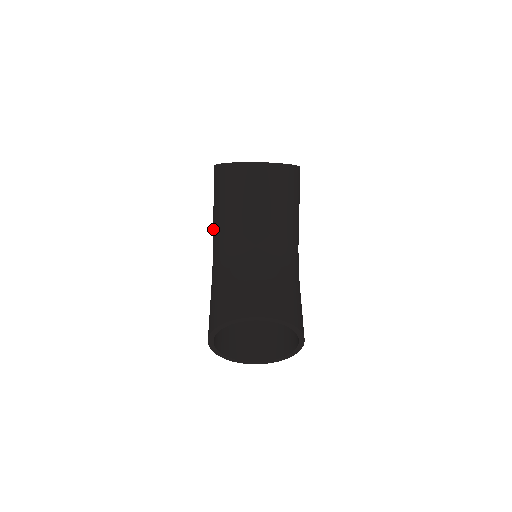
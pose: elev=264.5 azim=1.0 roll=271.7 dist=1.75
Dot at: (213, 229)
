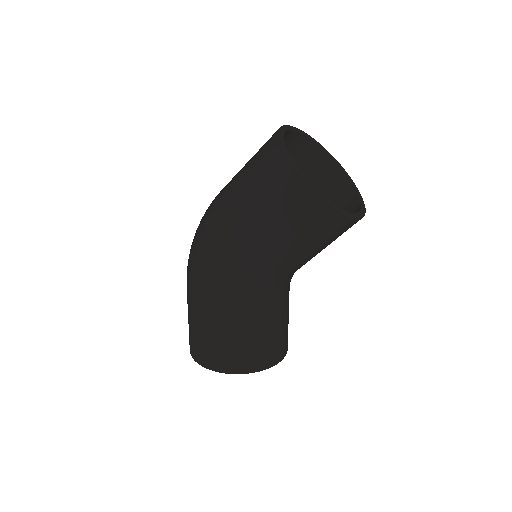
Dot at: (247, 245)
